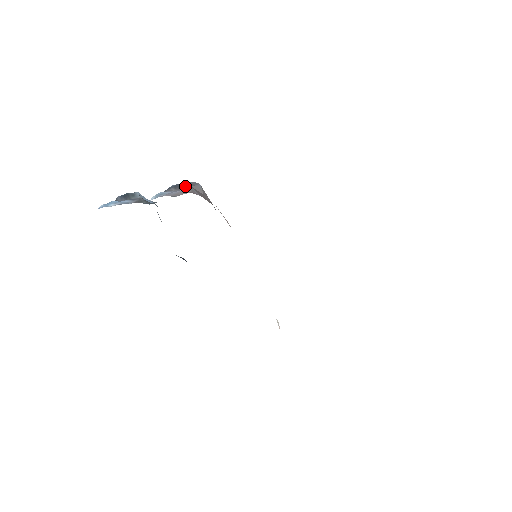
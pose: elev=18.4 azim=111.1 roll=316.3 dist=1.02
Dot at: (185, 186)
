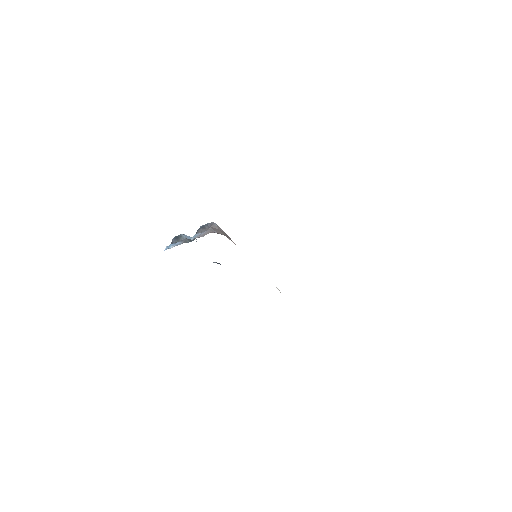
Dot at: (207, 226)
